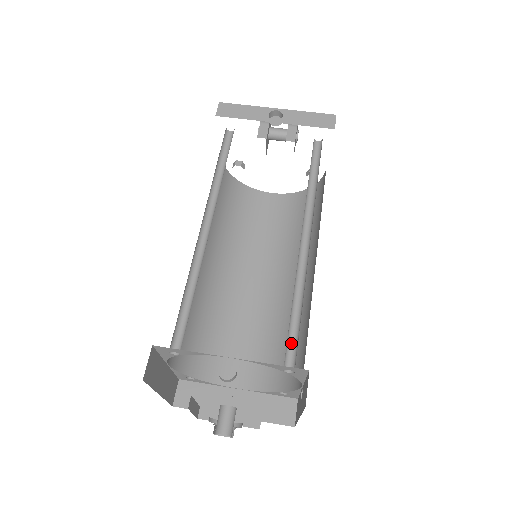
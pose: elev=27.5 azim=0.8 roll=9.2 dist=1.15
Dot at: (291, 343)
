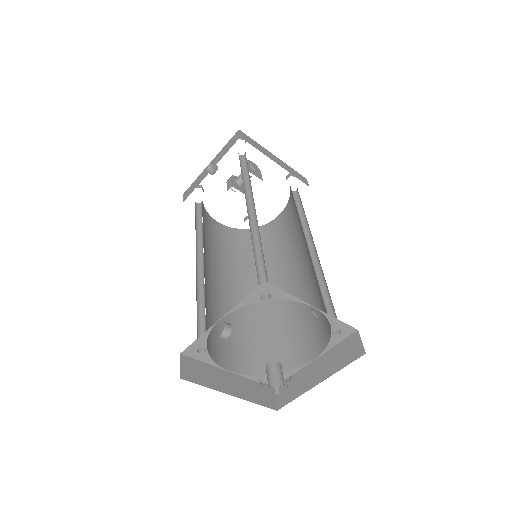
Dot at: (265, 279)
